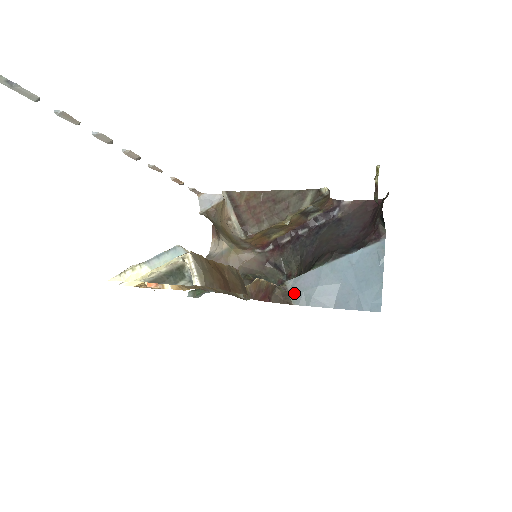
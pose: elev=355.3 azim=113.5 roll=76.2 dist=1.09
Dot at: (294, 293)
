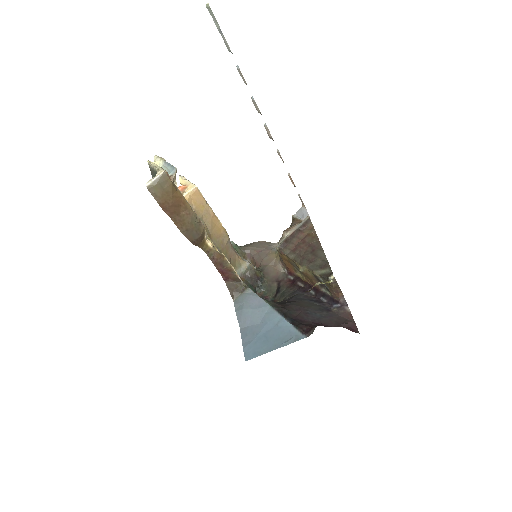
Dot at: (242, 297)
